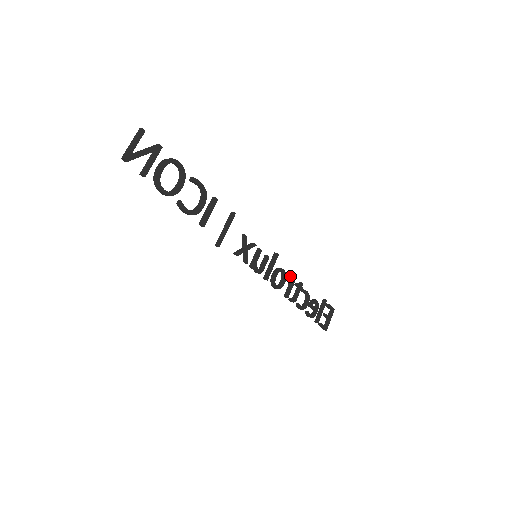
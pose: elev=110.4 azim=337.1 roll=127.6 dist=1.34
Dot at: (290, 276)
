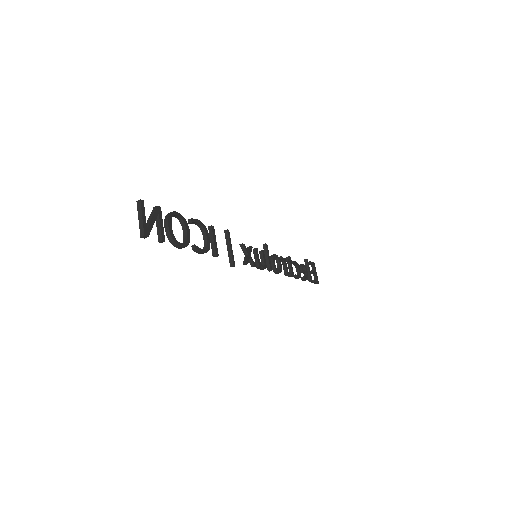
Dot at: (281, 257)
